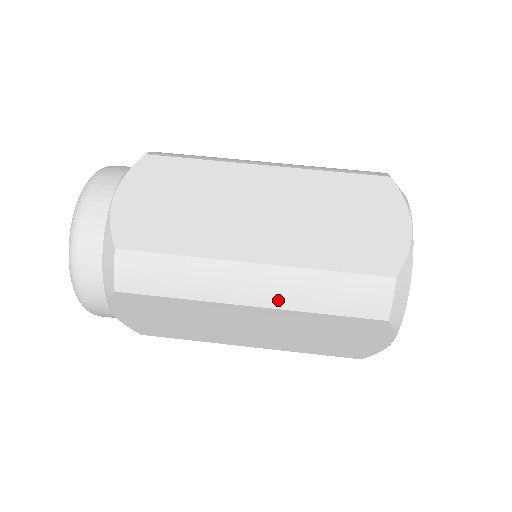
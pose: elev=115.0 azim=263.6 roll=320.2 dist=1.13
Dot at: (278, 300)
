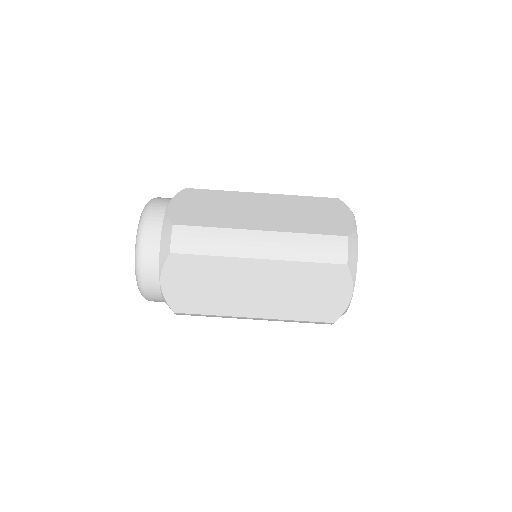
Dot at: (277, 253)
